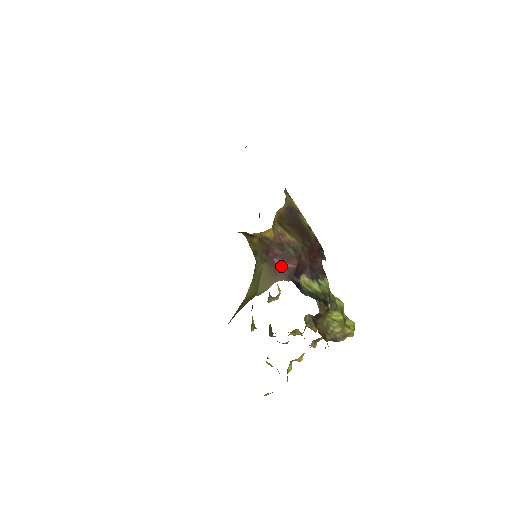
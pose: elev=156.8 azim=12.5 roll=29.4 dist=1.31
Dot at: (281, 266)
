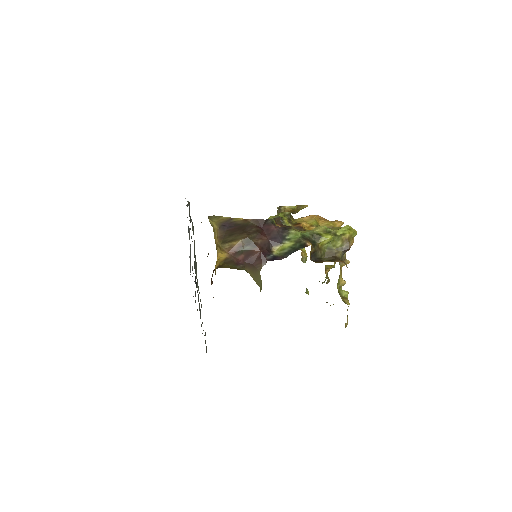
Dot at: (253, 261)
